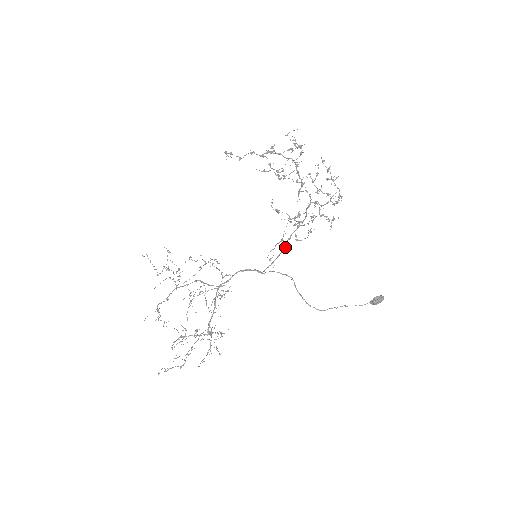
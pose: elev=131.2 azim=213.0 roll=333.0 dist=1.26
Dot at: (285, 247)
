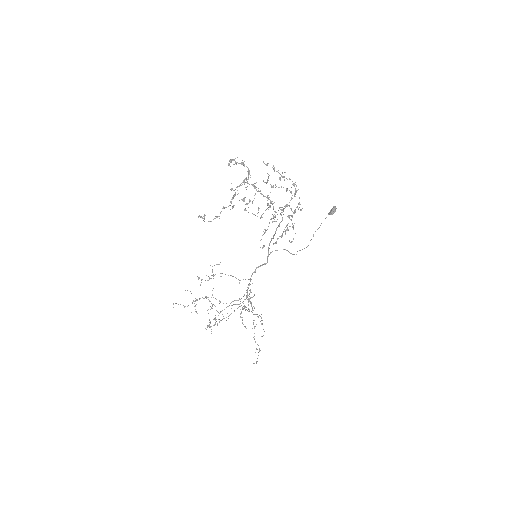
Dot at: occluded
